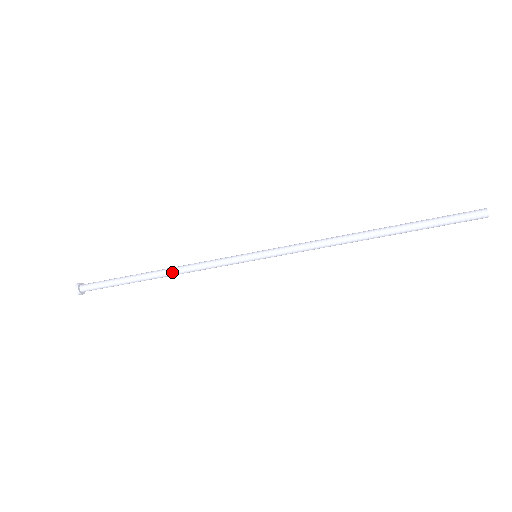
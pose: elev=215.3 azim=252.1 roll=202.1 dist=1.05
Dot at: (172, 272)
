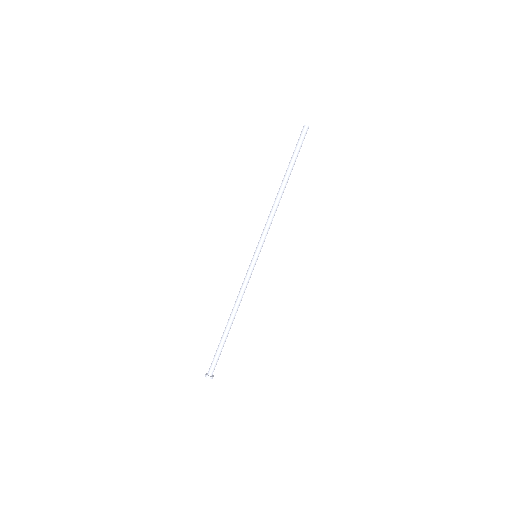
Dot at: (233, 309)
